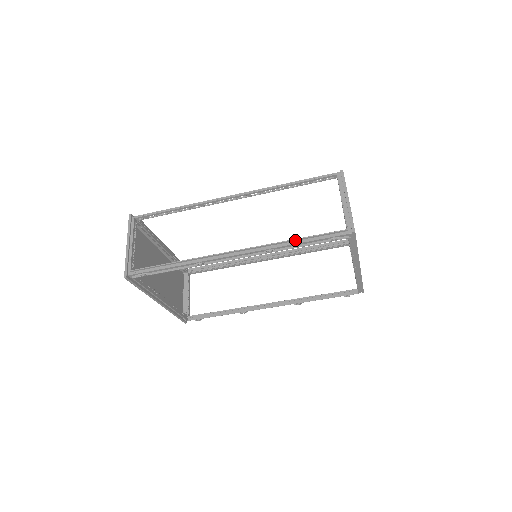
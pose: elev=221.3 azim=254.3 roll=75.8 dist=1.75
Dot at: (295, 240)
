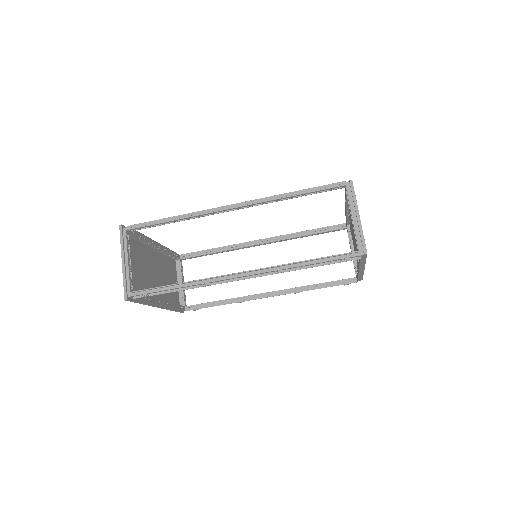
Dot at: (304, 261)
